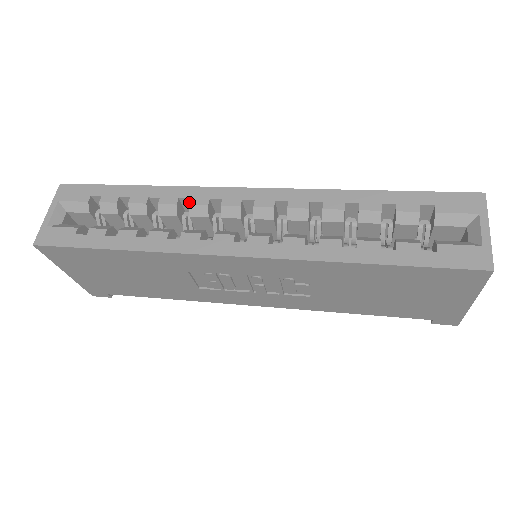
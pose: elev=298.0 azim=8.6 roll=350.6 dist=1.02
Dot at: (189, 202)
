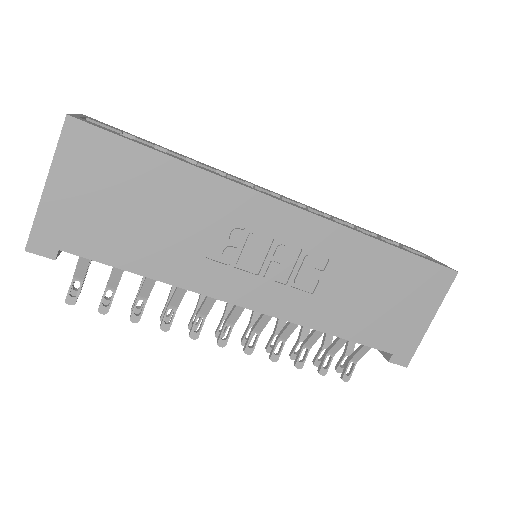
Dot at: (227, 174)
